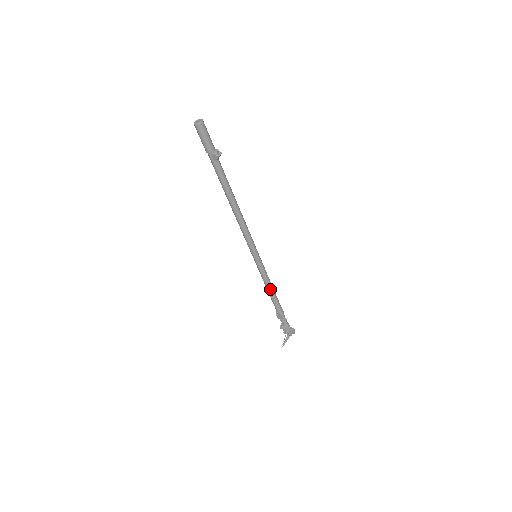
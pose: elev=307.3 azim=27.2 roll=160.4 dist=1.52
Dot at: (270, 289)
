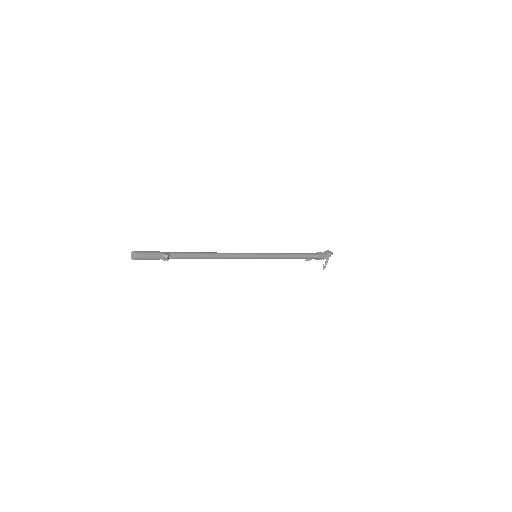
Dot at: (286, 258)
